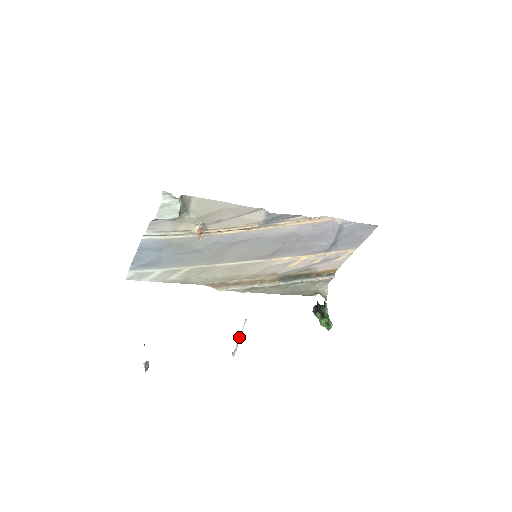
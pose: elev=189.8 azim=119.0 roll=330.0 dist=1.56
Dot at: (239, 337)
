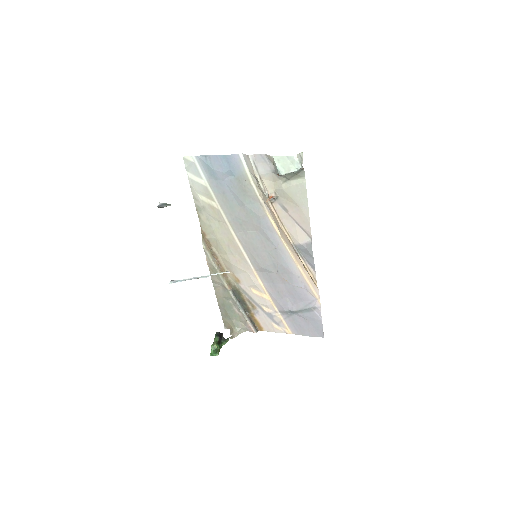
Dot at: occluded
